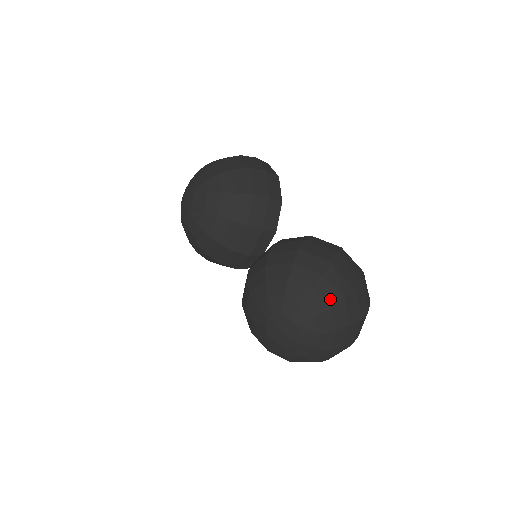
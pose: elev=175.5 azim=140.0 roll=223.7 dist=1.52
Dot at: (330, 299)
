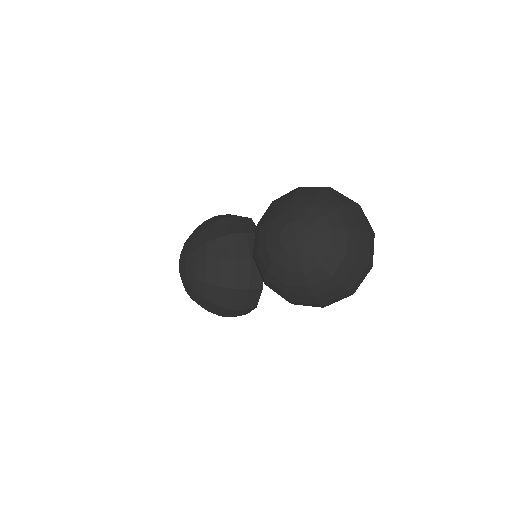
Dot at: (313, 194)
